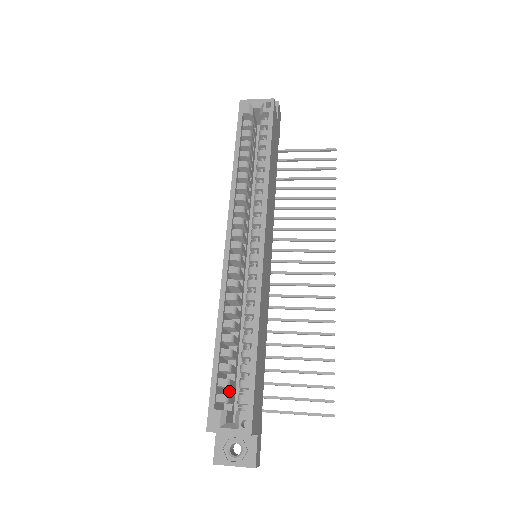
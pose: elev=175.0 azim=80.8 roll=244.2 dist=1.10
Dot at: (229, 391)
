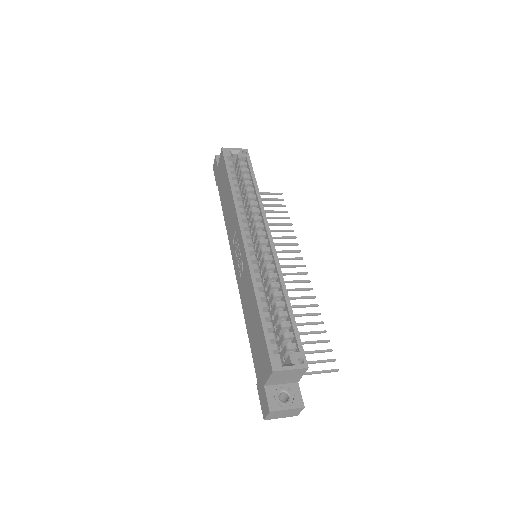
Dot at: occluded
